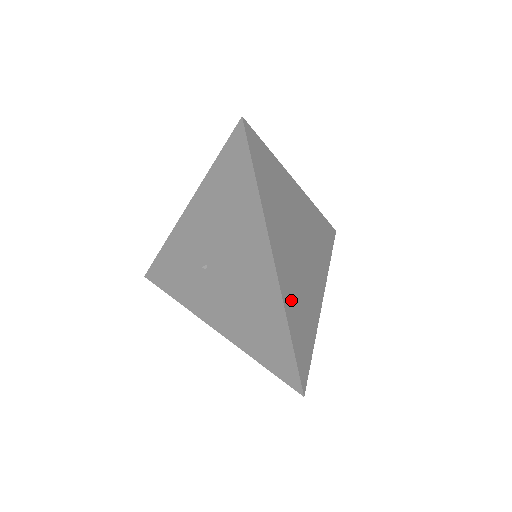
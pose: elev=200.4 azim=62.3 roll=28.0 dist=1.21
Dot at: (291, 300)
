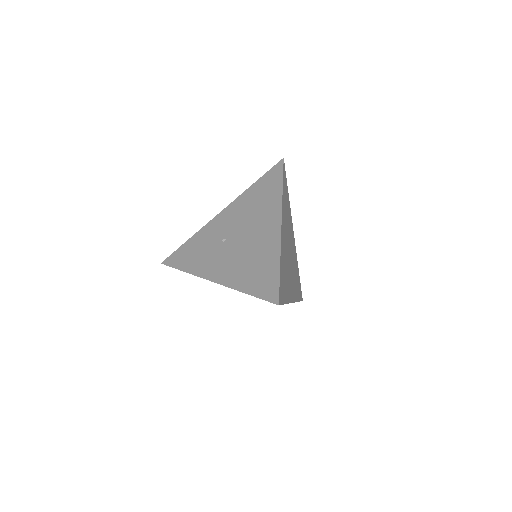
Dot at: (283, 256)
